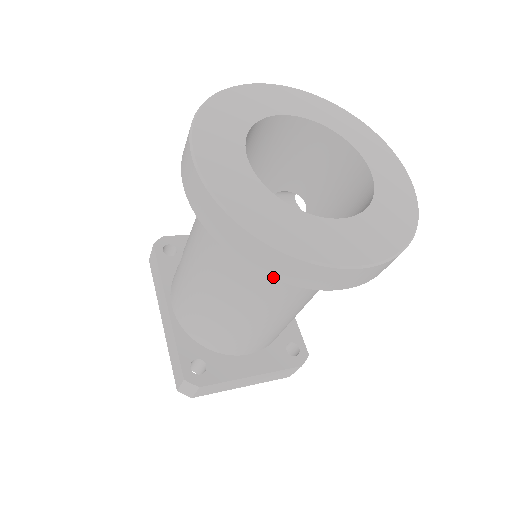
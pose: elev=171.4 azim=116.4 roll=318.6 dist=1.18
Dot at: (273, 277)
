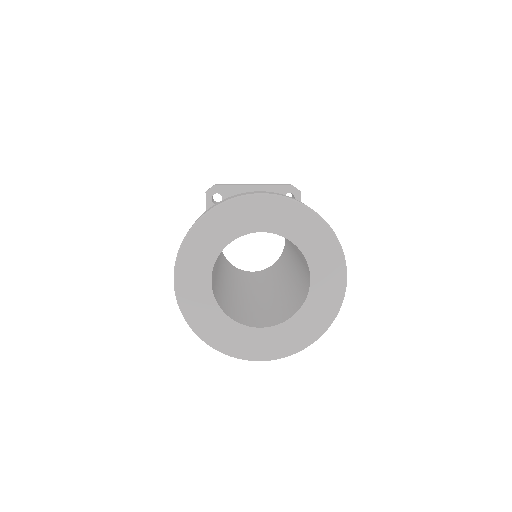
Dot at: occluded
